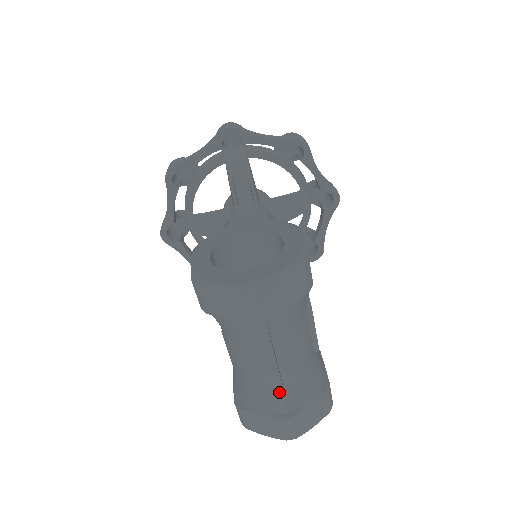
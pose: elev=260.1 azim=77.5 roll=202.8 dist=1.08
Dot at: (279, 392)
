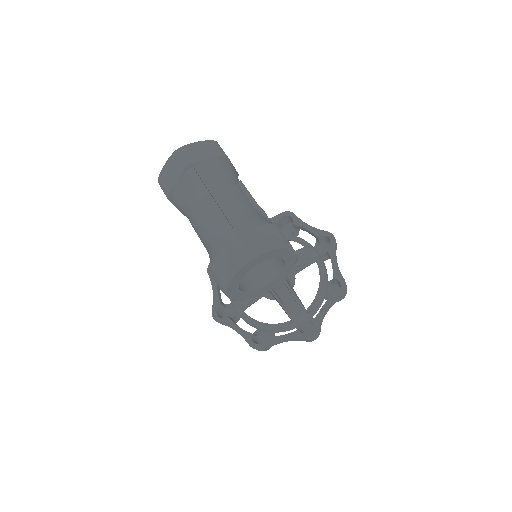
Dot at: (222, 219)
